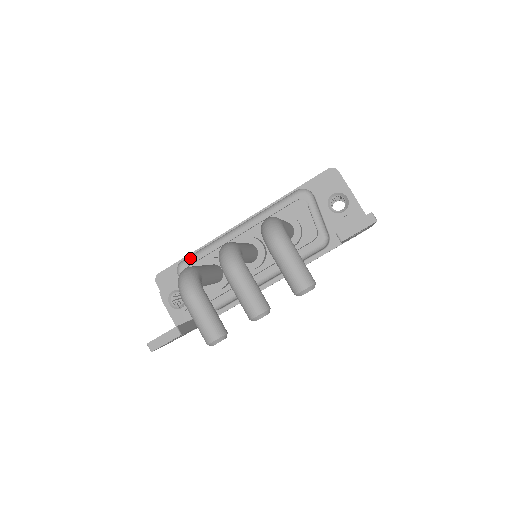
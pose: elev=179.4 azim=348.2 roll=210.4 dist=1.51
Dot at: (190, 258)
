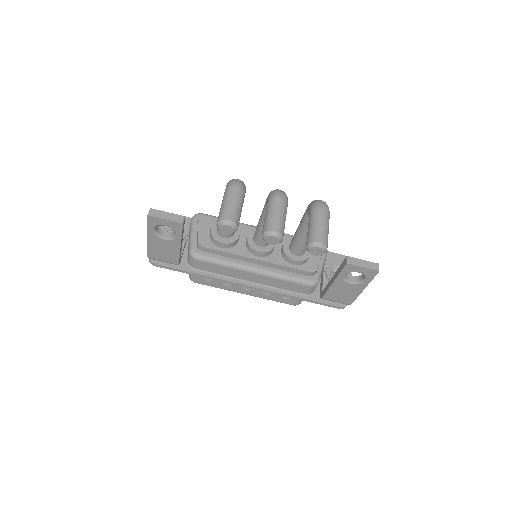
Dot at: (212, 216)
